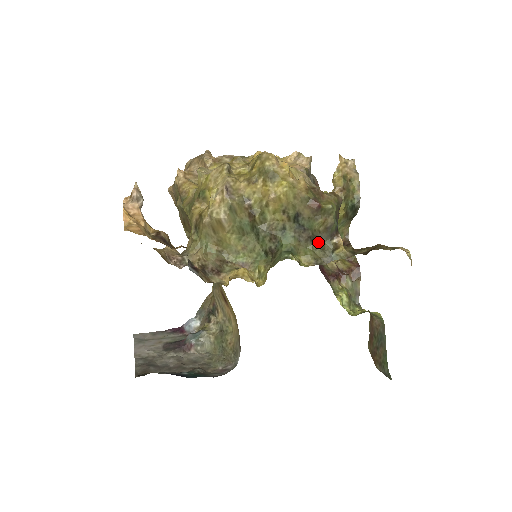
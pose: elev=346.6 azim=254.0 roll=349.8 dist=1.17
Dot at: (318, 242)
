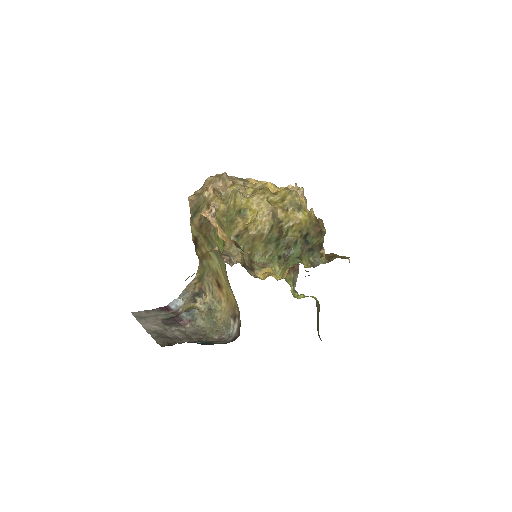
Dot at: (312, 252)
